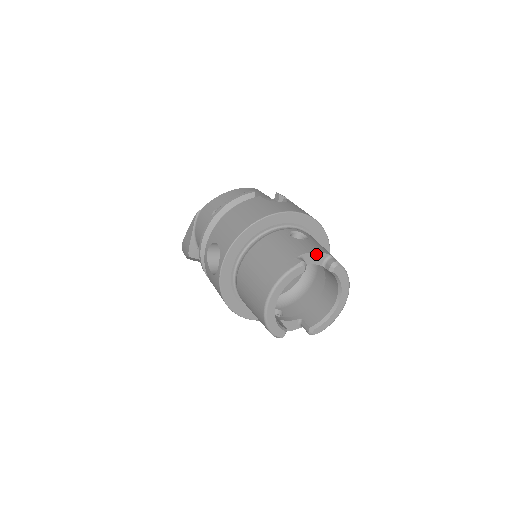
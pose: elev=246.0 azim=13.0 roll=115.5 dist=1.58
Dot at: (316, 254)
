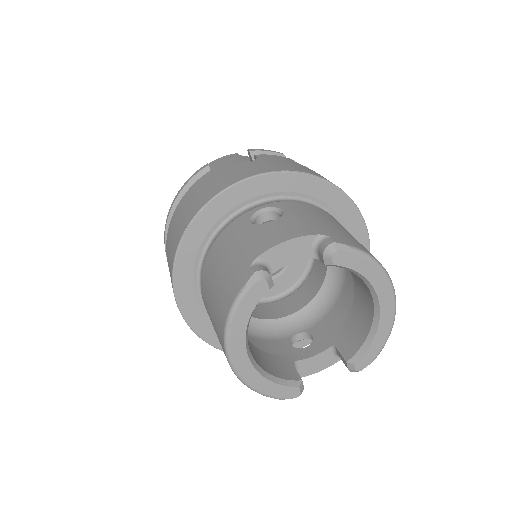
Dot at: (288, 244)
